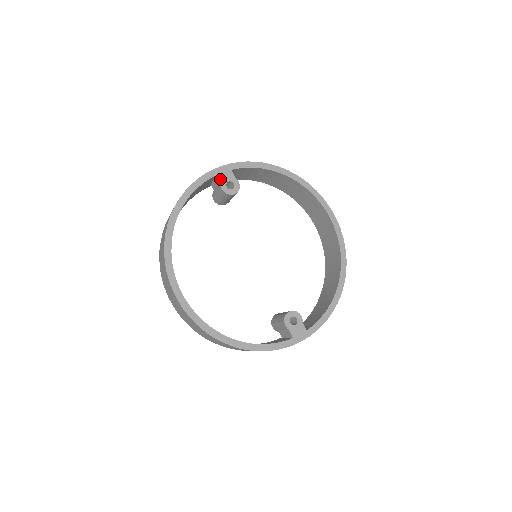
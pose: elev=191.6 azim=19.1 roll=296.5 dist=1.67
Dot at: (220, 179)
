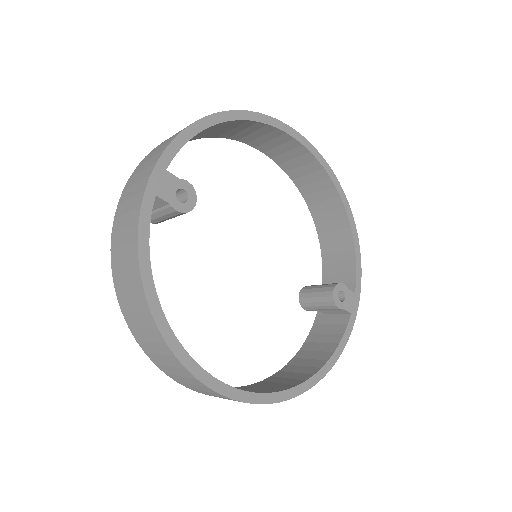
Dot at: (164, 198)
